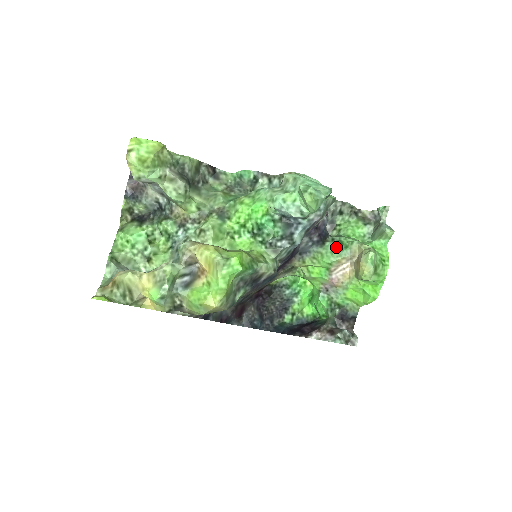
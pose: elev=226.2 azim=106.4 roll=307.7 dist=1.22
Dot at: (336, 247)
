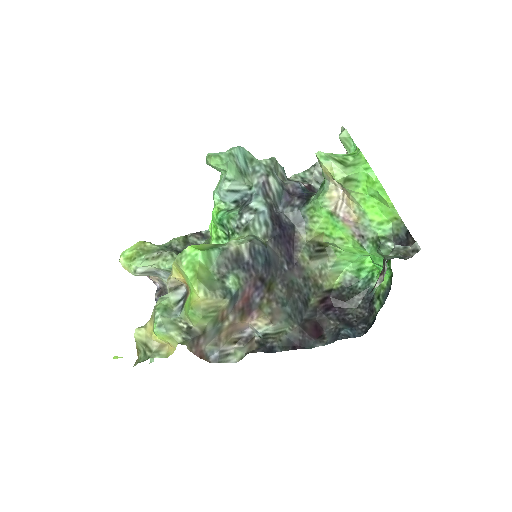
Dot at: (320, 191)
